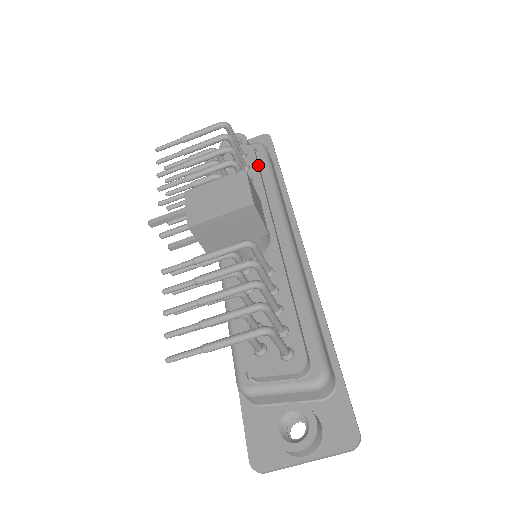
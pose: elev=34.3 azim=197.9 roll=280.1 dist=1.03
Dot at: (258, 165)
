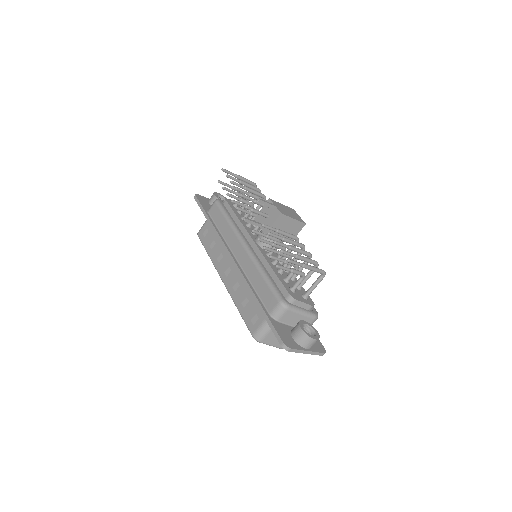
Dot at: occluded
